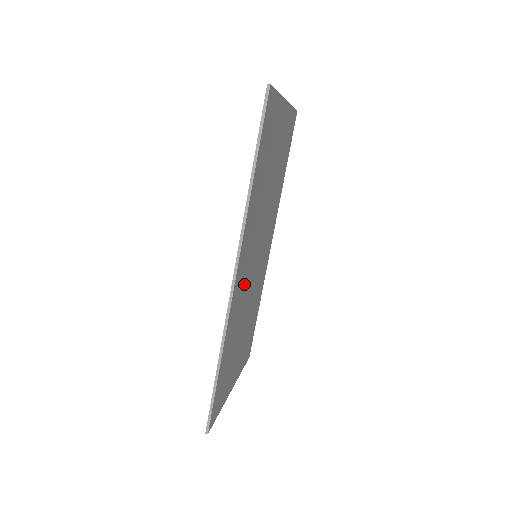
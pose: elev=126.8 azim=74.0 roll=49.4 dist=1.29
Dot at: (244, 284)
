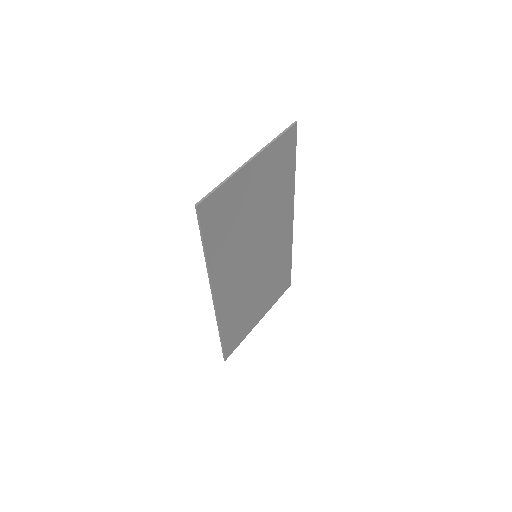
Dot at: (238, 286)
